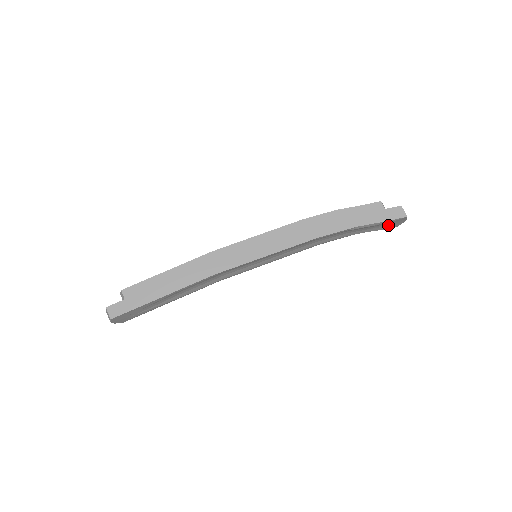
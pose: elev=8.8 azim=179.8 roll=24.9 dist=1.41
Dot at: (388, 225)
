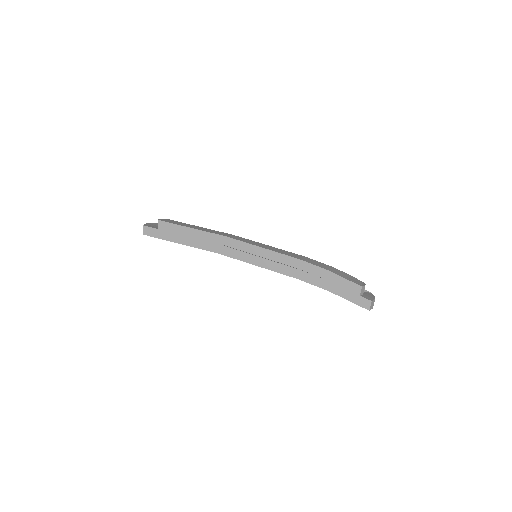
Dot at: occluded
